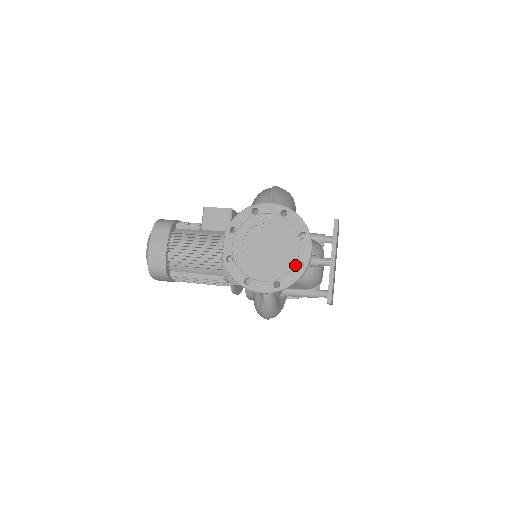
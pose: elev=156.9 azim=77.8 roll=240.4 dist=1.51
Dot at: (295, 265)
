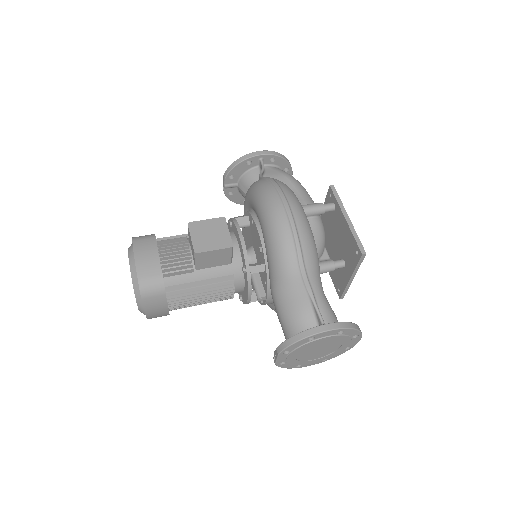
Dot at: (343, 350)
